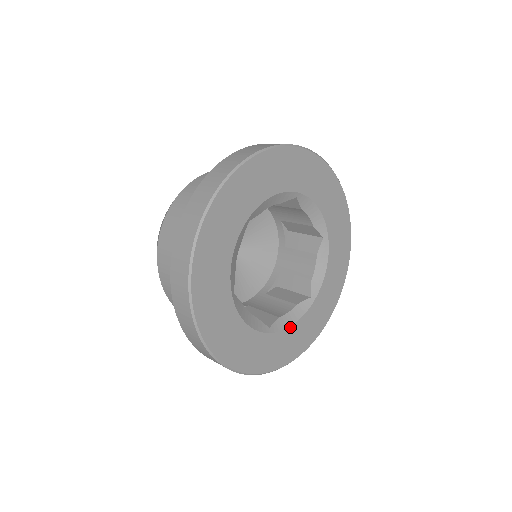
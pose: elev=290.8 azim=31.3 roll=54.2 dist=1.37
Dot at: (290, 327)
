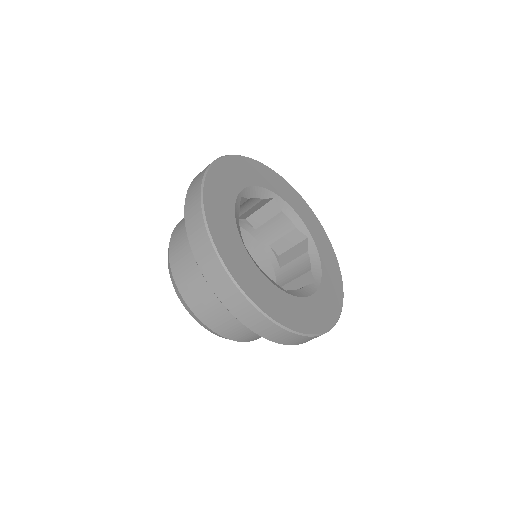
Dot at: (321, 267)
